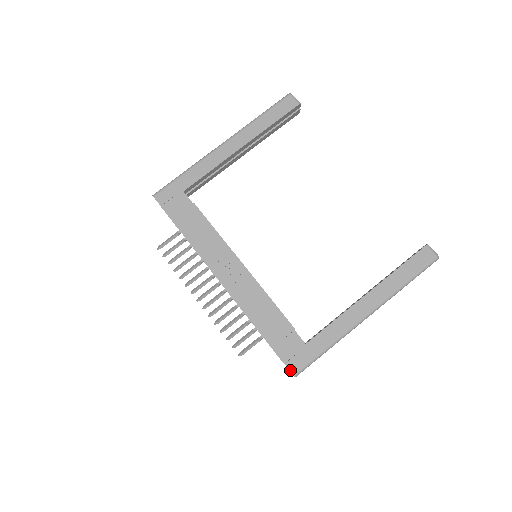
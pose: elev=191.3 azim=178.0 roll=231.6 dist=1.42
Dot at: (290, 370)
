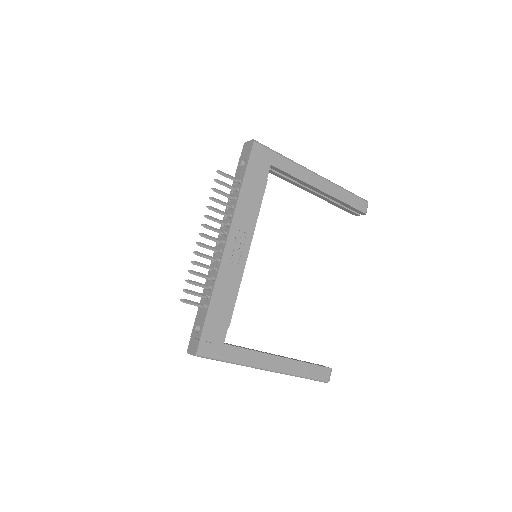
Dot at: (198, 348)
